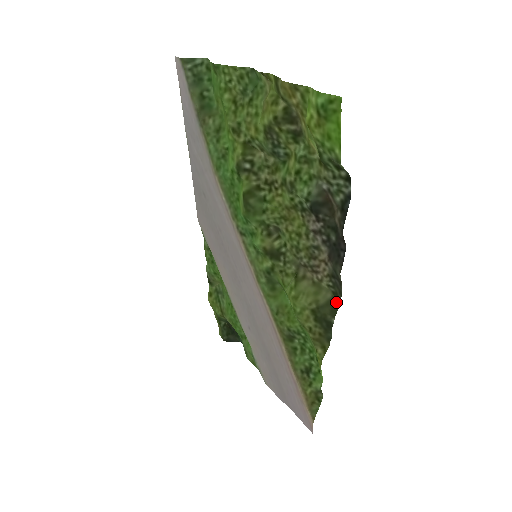
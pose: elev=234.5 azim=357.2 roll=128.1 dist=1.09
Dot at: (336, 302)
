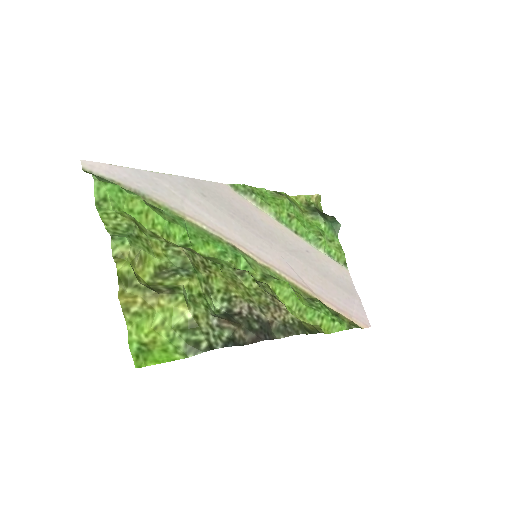
Dot at: (303, 329)
